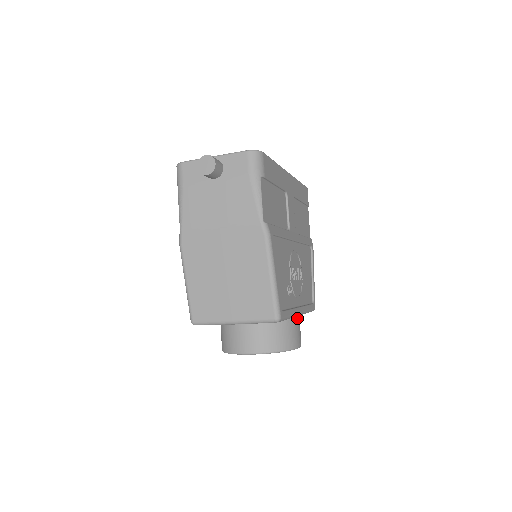
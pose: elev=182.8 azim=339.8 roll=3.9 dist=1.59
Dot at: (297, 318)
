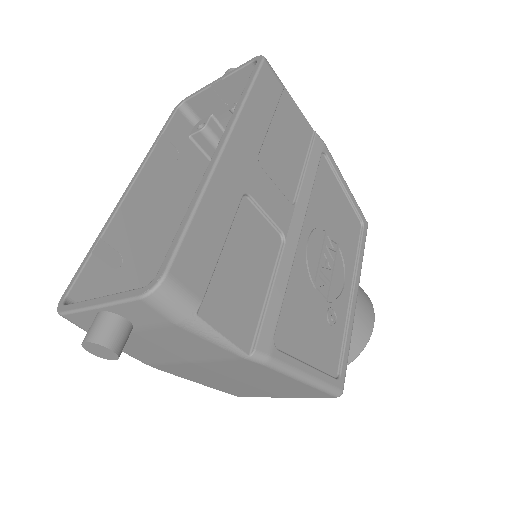
Dot at: (356, 305)
